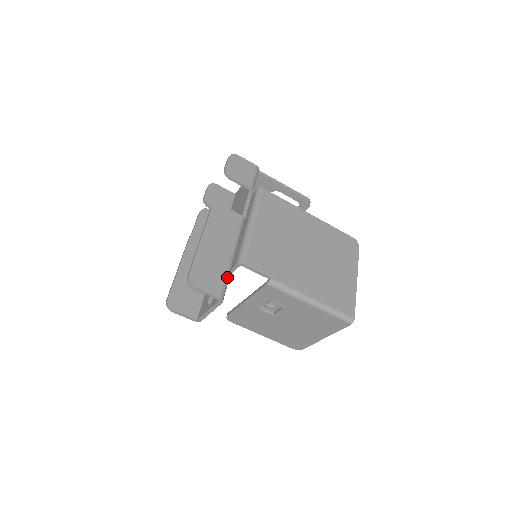
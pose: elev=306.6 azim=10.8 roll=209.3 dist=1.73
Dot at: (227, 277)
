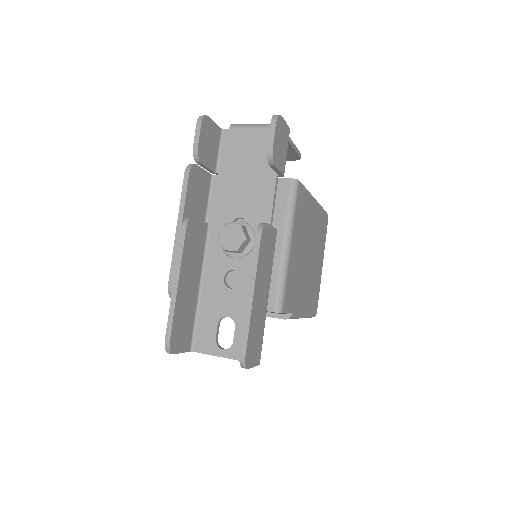
Dot at: occluded
